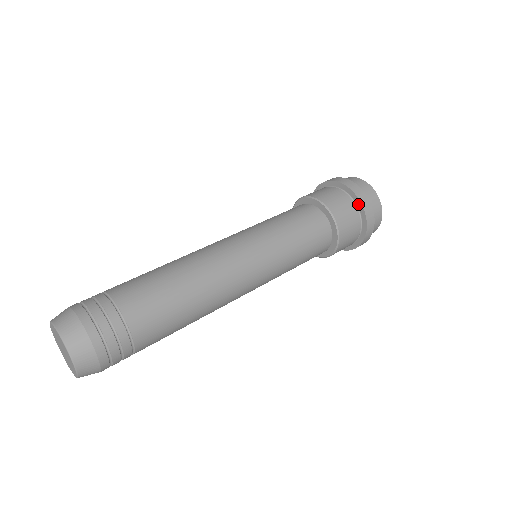
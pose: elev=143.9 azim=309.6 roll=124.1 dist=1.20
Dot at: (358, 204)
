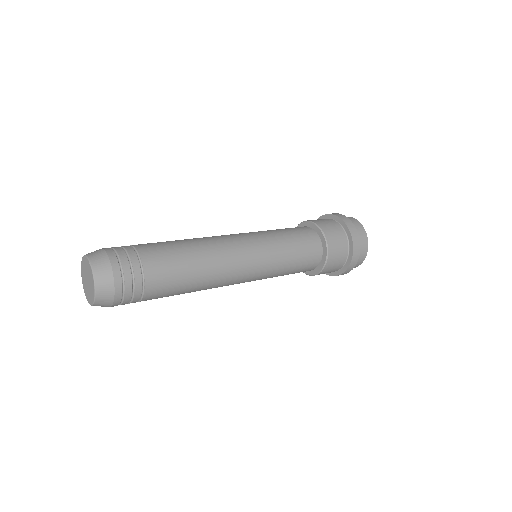
Dot at: (351, 248)
